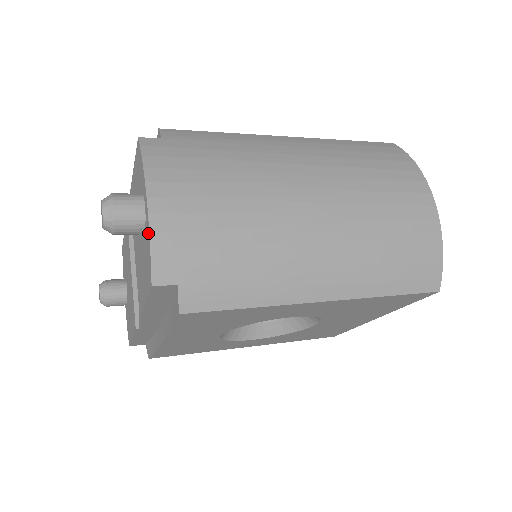
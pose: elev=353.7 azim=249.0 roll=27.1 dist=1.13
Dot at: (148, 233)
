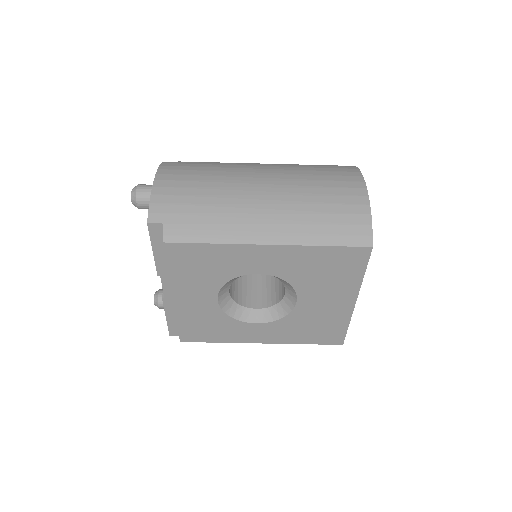
Dot at: (151, 197)
